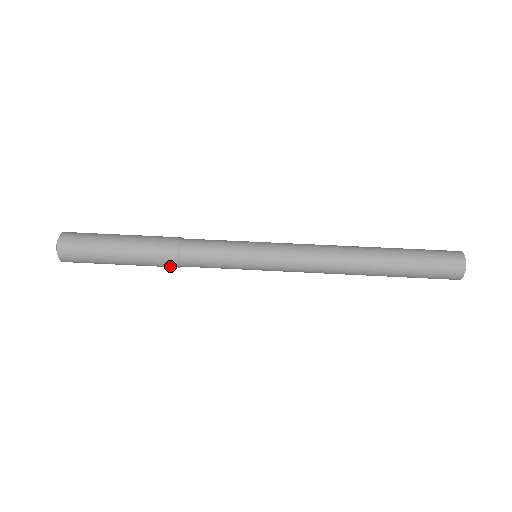
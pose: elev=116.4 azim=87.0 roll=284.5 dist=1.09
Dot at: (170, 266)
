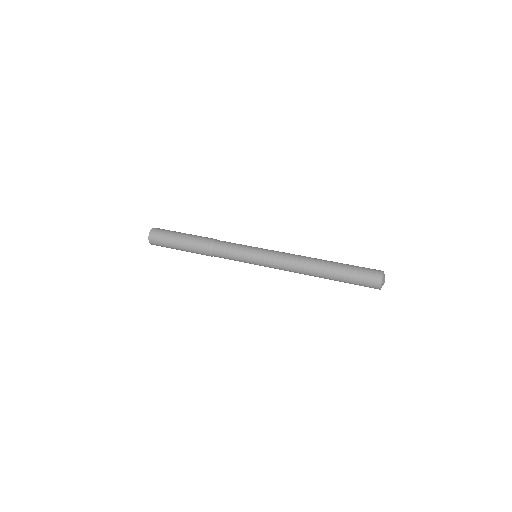
Dot at: (206, 243)
